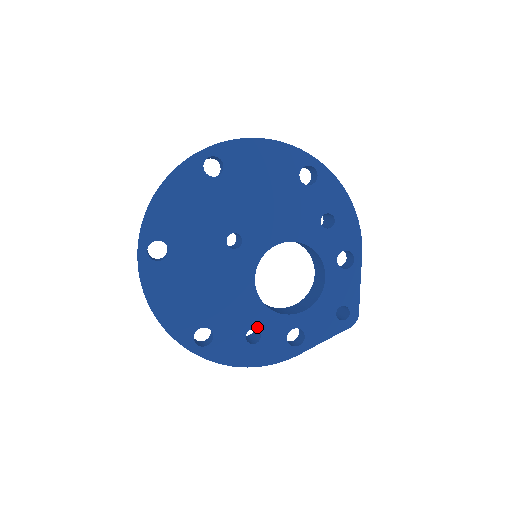
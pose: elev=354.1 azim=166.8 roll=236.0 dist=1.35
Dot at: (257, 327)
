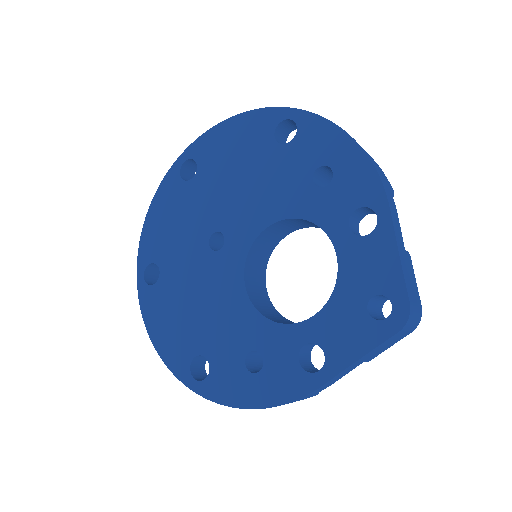
Dot at: (257, 348)
